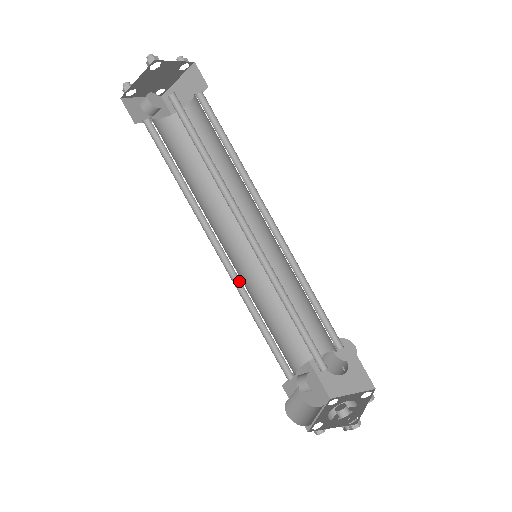
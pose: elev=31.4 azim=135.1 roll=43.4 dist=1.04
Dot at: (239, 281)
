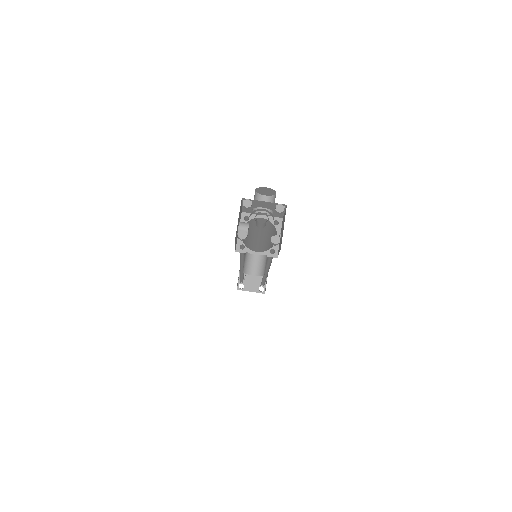
Dot at: occluded
